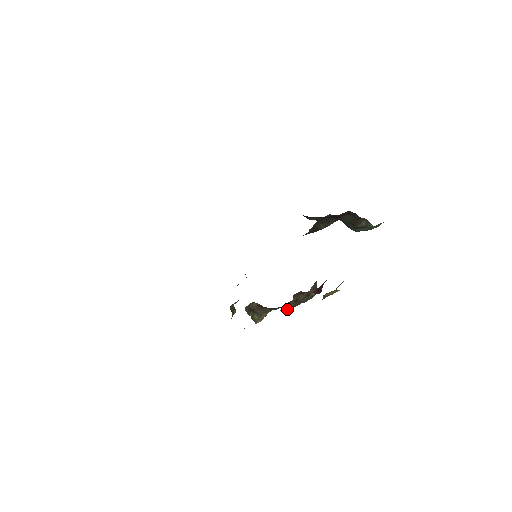
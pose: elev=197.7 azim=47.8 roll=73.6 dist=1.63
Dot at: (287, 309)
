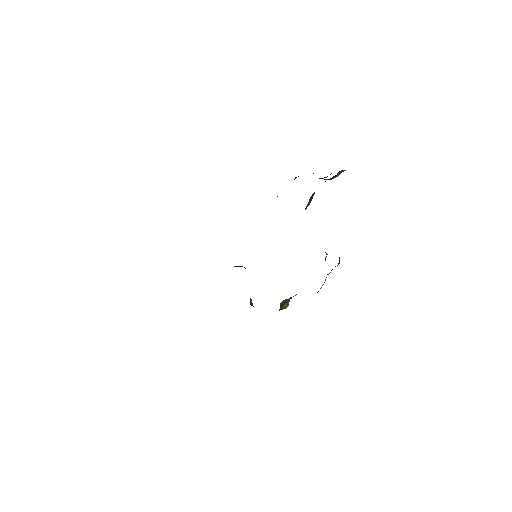
Dot at: occluded
